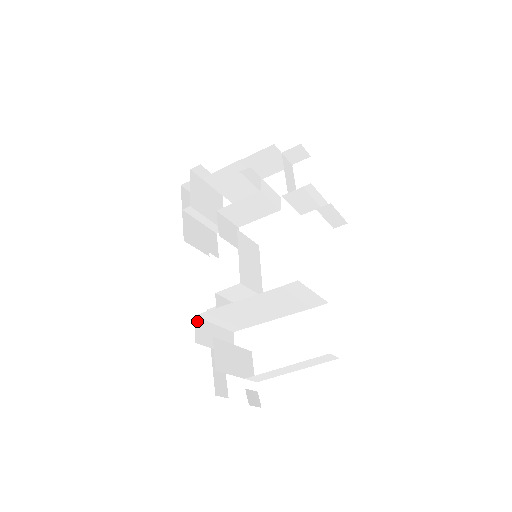
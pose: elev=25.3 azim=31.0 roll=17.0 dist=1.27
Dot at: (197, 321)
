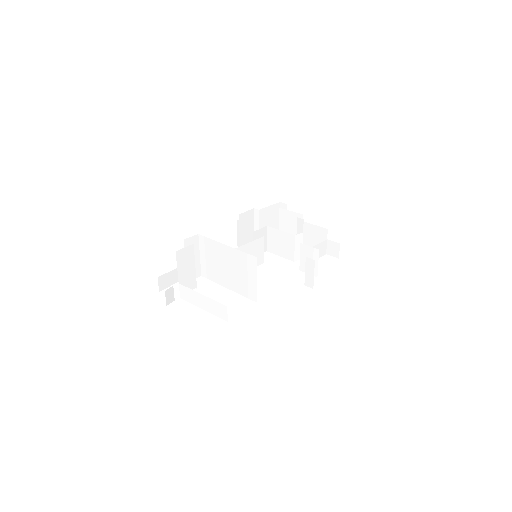
Dot at: (196, 238)
